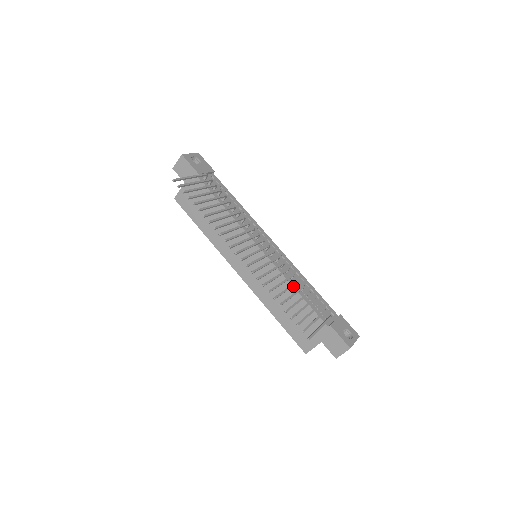
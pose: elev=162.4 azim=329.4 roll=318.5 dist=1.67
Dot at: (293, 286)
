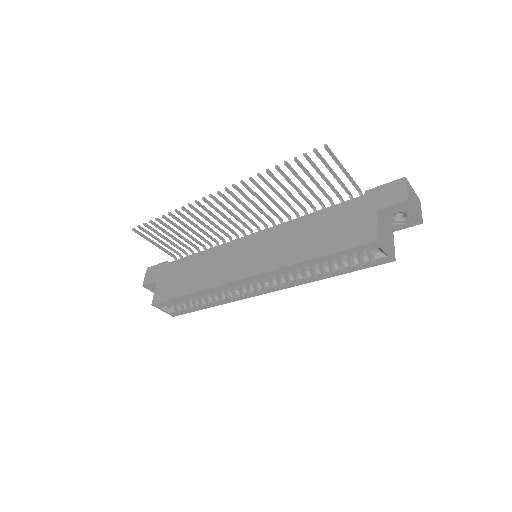
Dot at: (303, 216)
